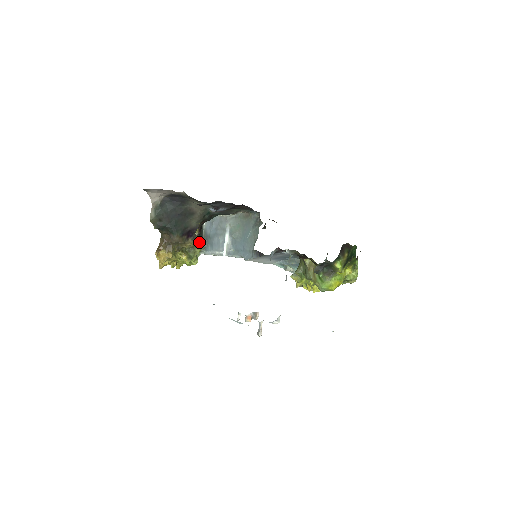
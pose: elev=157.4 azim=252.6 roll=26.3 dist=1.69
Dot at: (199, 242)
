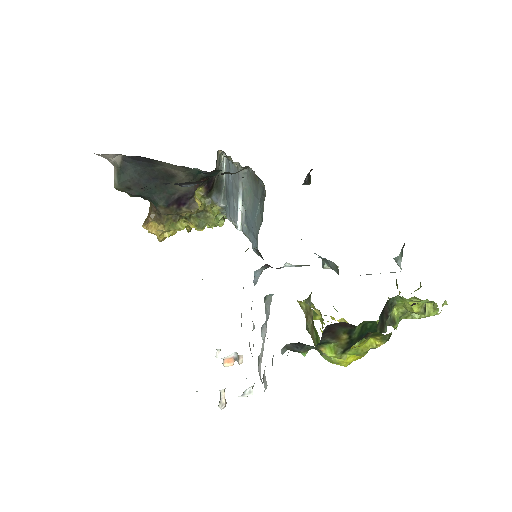
Dot at: (210, 204)
